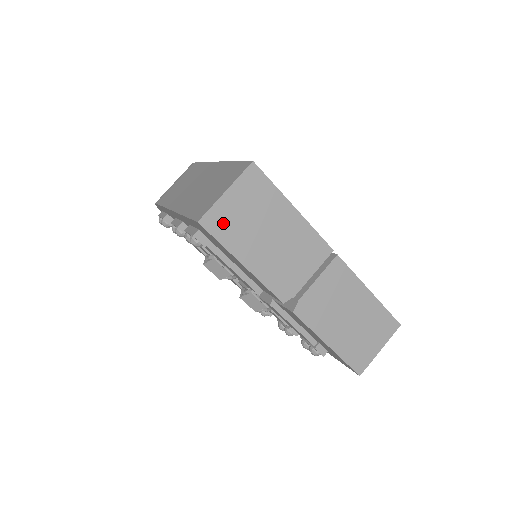
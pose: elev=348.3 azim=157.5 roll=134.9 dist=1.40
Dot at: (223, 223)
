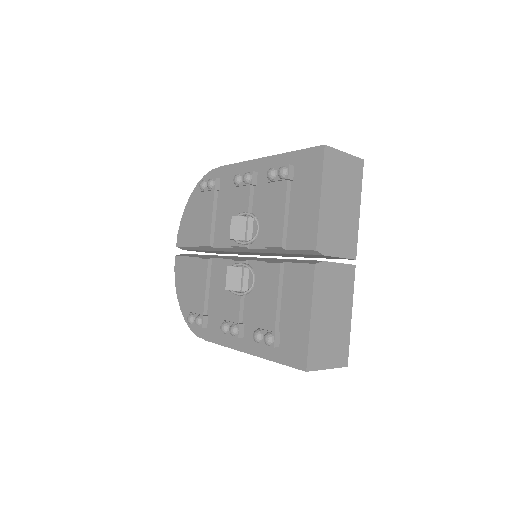
Dot at: (332, 163)
